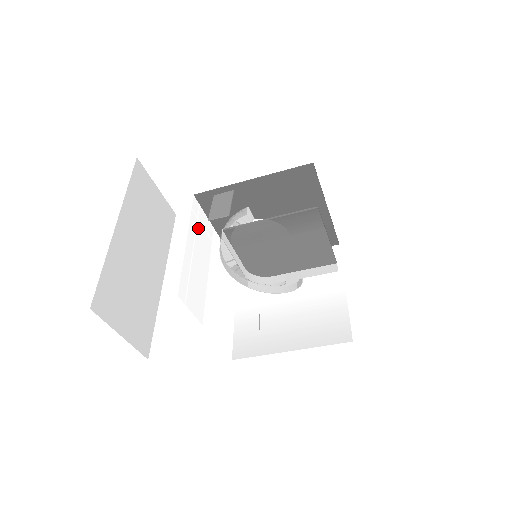
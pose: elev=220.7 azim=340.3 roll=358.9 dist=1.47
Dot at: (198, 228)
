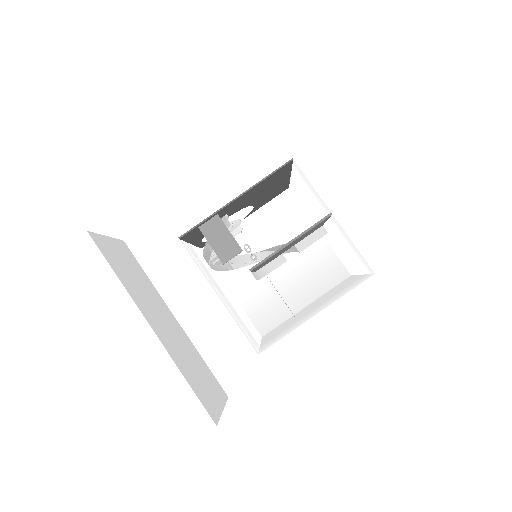
Dot at: (201, 267)
